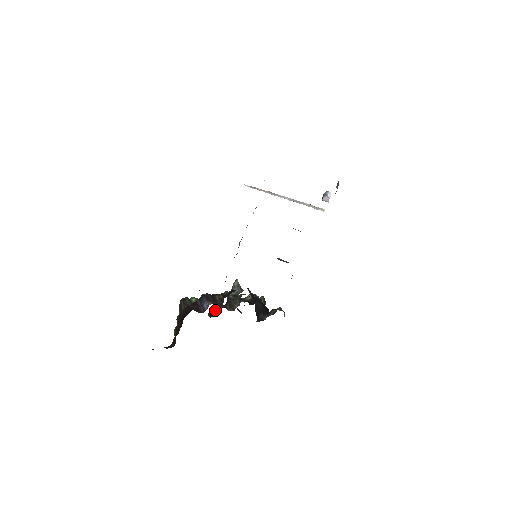
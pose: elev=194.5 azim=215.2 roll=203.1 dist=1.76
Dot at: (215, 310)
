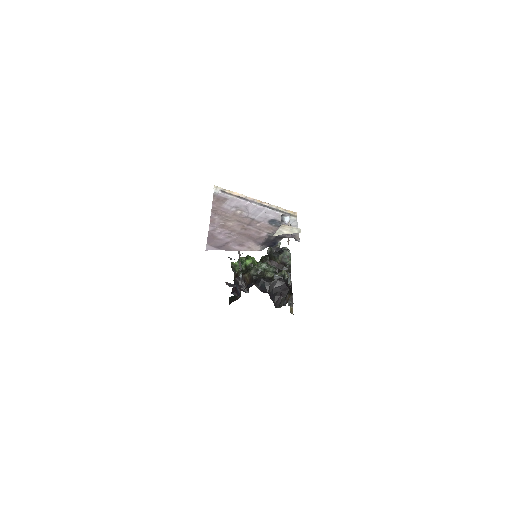
Dot at: occluded
